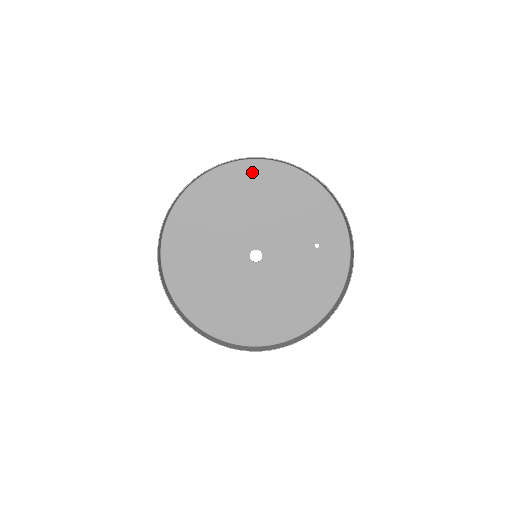
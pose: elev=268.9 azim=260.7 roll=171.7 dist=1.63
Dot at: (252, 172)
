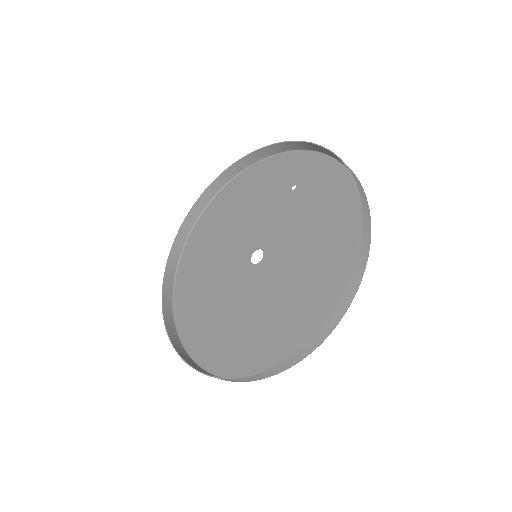
Dot at: (206, 222)
